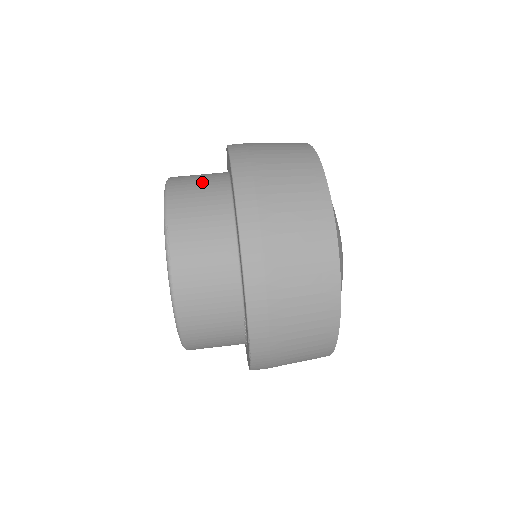
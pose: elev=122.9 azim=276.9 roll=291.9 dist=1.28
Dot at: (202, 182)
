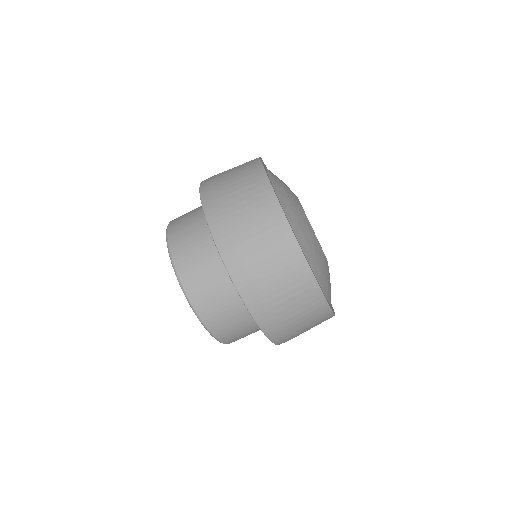
Dot at: (226, 310)
